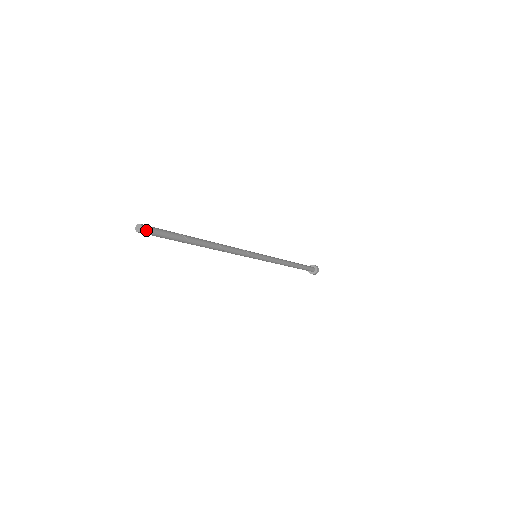
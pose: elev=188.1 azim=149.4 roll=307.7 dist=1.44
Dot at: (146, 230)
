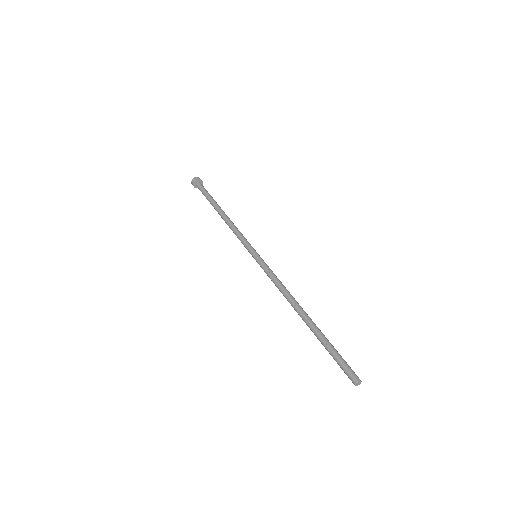
Dot at: (357, 377)
